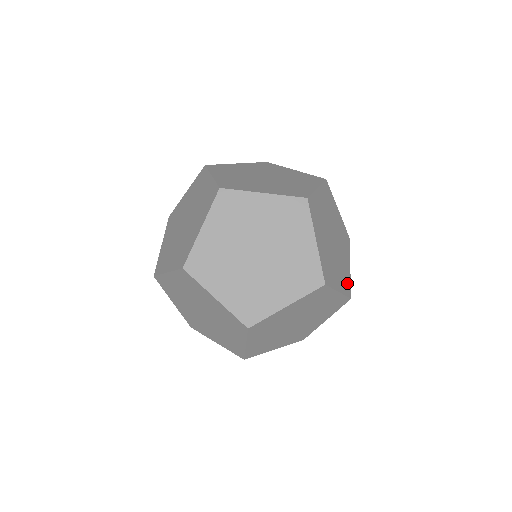
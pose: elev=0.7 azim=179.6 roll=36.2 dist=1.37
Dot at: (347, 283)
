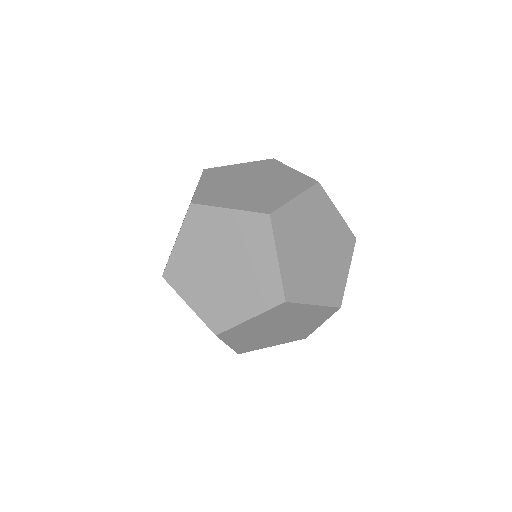
Dot at: occluded
